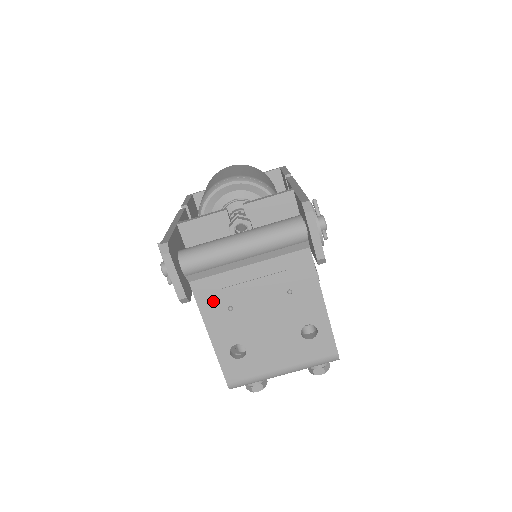
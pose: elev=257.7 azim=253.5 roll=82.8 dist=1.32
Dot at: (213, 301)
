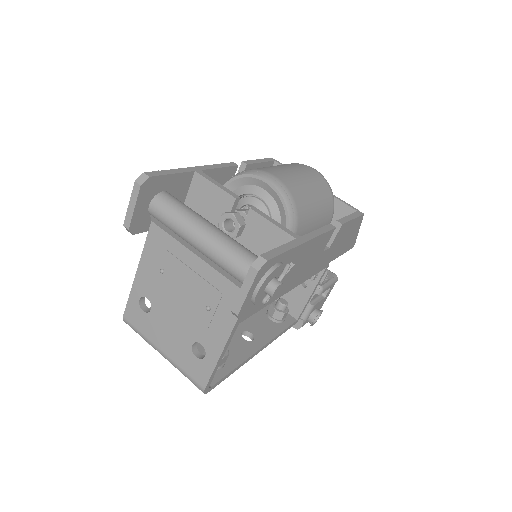
Dot at: (156, 252)
